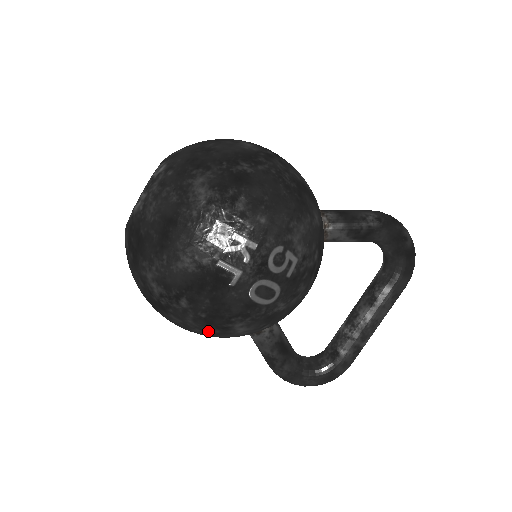
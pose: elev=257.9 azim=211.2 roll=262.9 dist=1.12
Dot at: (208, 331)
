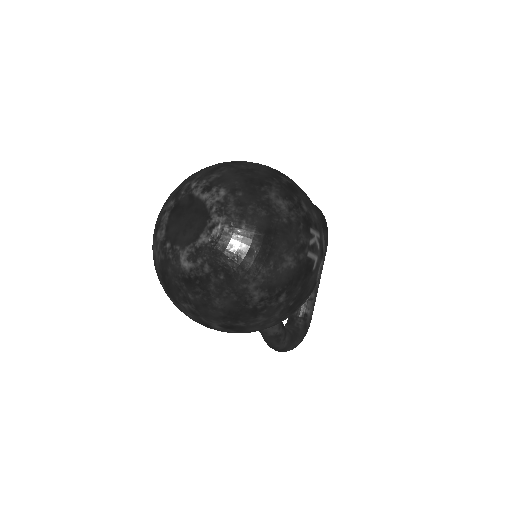
Dot at: (281, 320)
